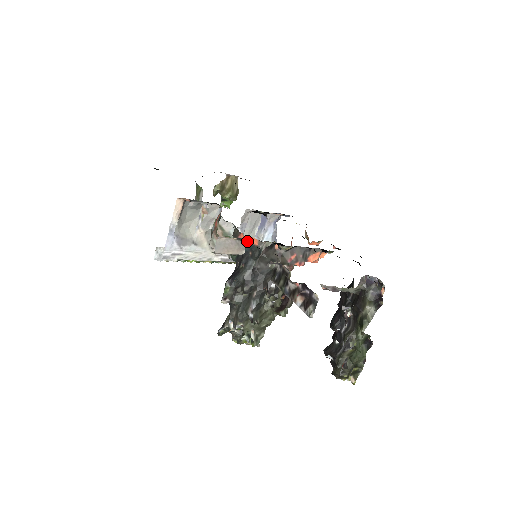
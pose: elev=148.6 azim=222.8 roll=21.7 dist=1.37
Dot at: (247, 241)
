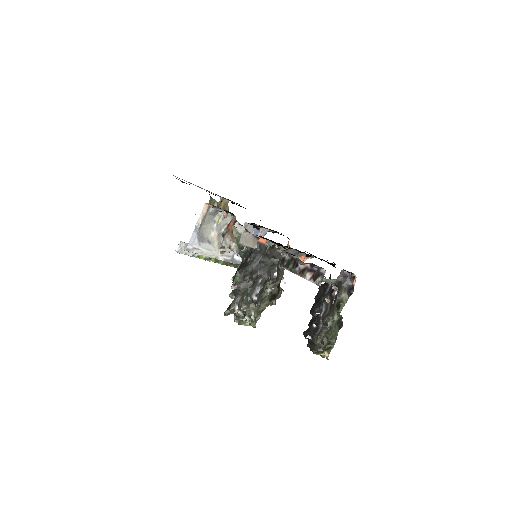
Dot at: occluded
